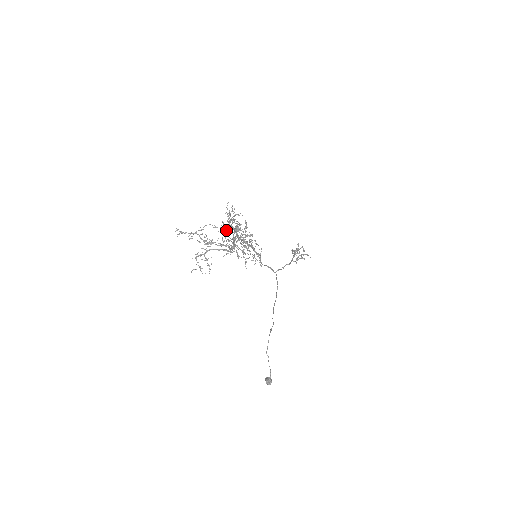
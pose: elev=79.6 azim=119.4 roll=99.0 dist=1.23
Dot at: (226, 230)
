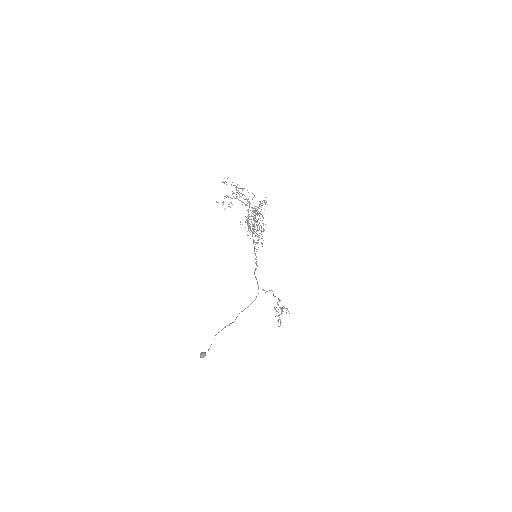
Dot at: occluded
